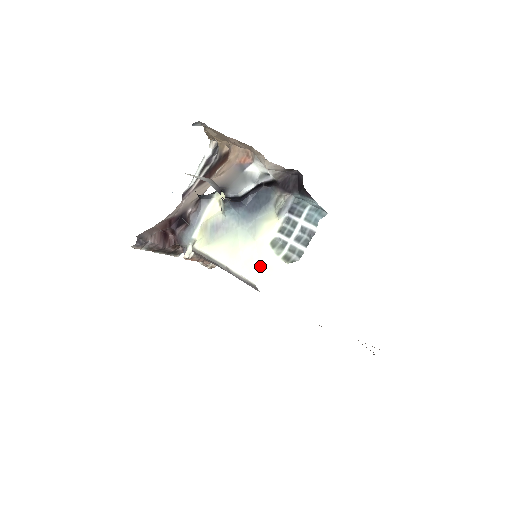
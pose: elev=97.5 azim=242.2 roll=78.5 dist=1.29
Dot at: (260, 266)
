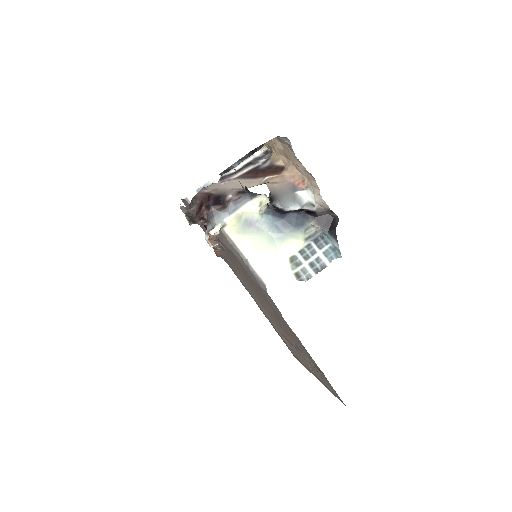
Dot at: (275, 272)
